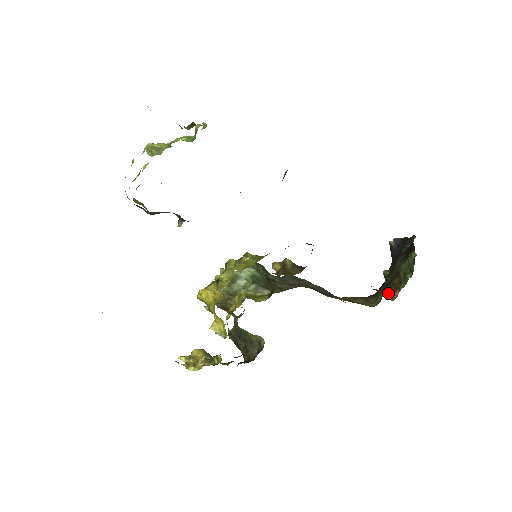
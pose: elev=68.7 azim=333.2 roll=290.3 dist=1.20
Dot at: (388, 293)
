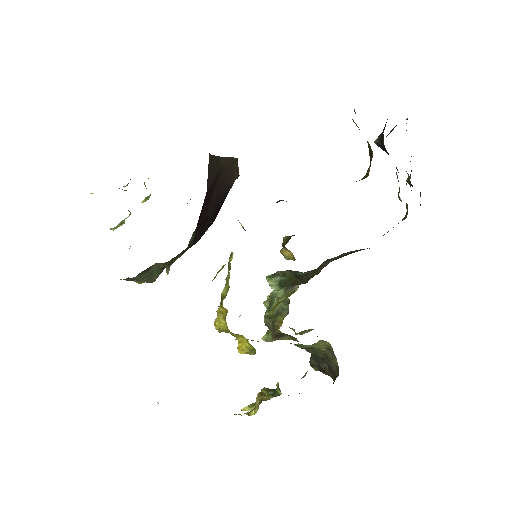
Dot at: (365, 176)
